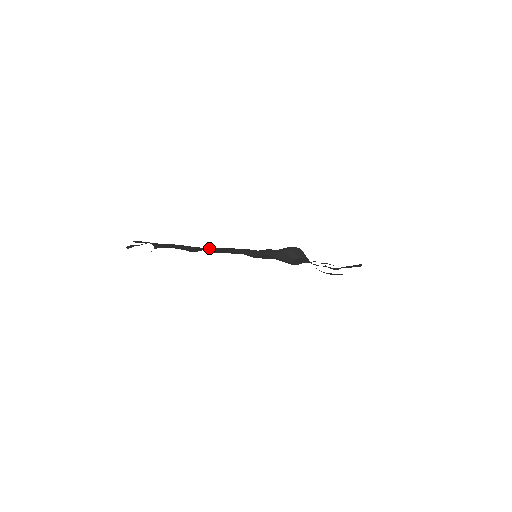
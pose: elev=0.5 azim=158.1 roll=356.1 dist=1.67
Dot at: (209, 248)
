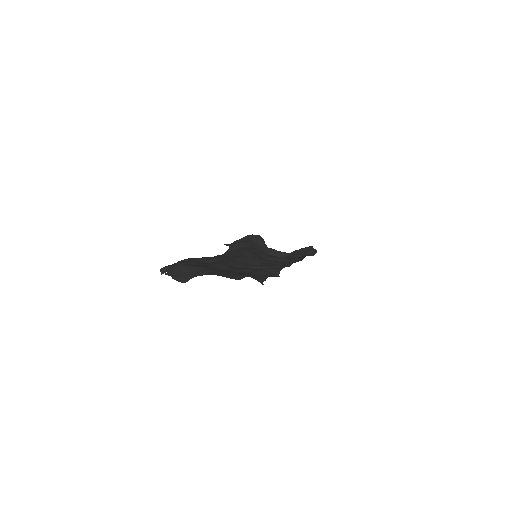
Dot at: (240, 259)
